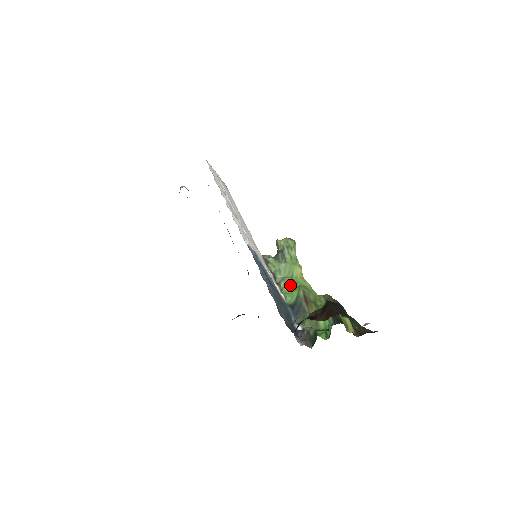
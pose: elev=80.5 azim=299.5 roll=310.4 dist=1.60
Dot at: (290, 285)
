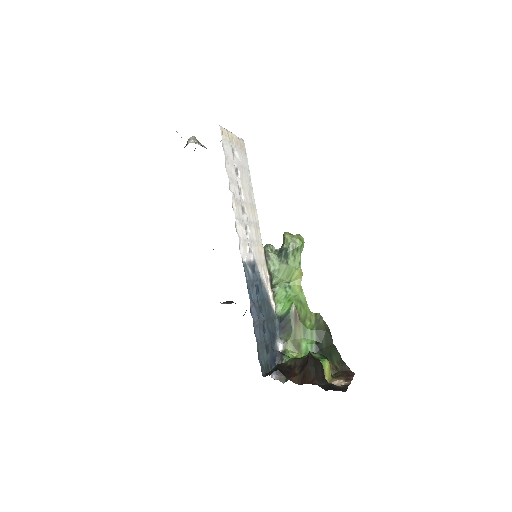
Dot at: (285, 293)
